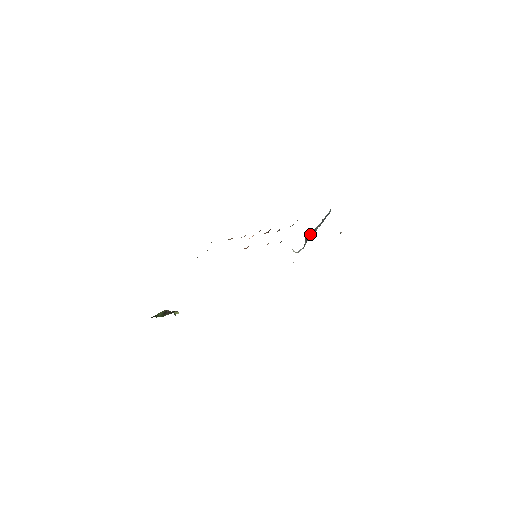
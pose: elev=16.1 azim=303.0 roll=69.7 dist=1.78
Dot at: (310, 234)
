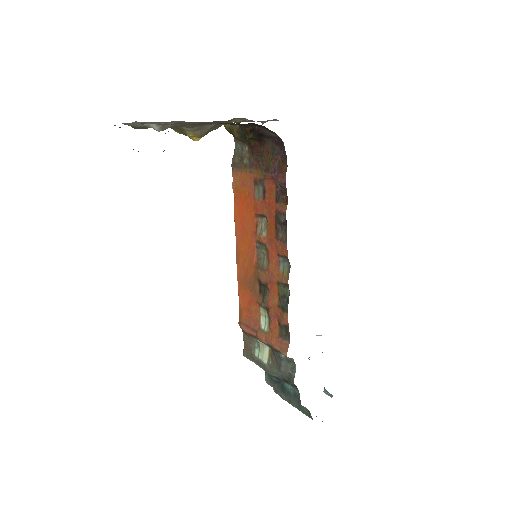
Dot at: occluded
